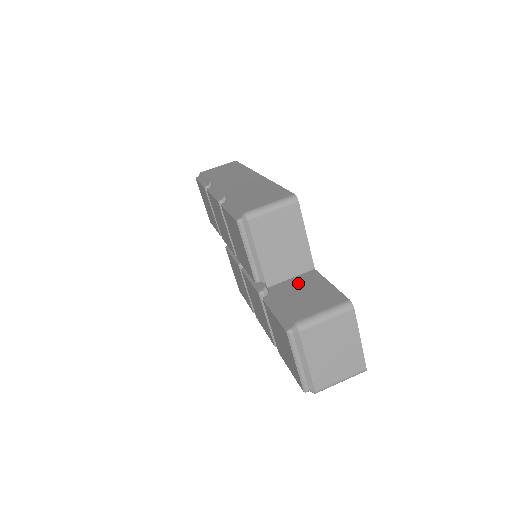
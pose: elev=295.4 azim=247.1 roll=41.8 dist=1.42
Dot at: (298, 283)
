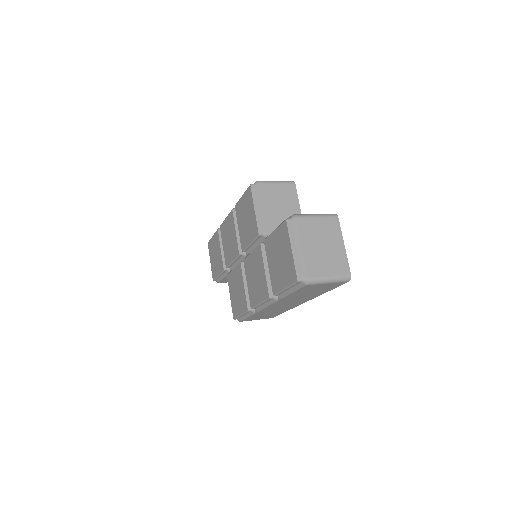
Dot at: occluded
